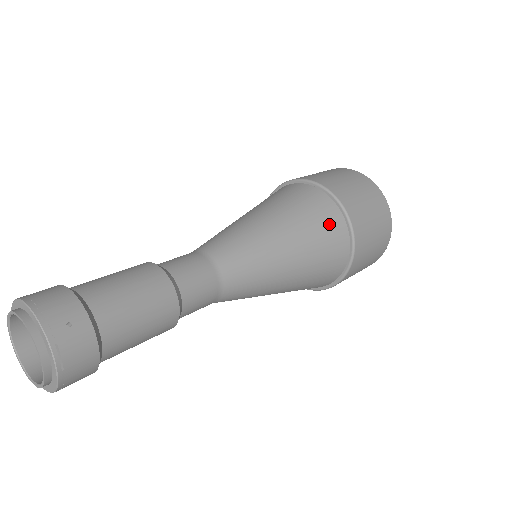
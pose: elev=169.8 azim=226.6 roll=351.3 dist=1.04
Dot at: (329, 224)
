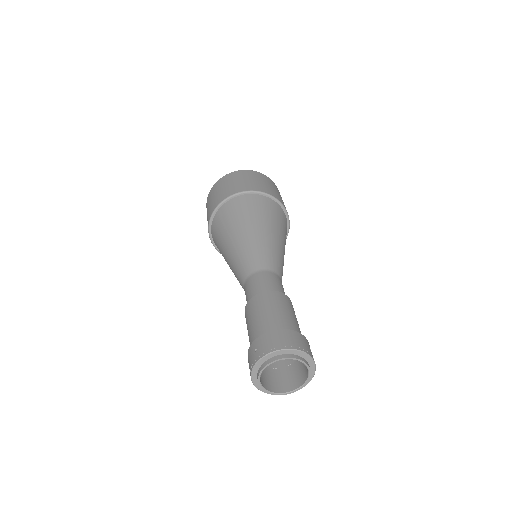
Dot at: (285, 224)
